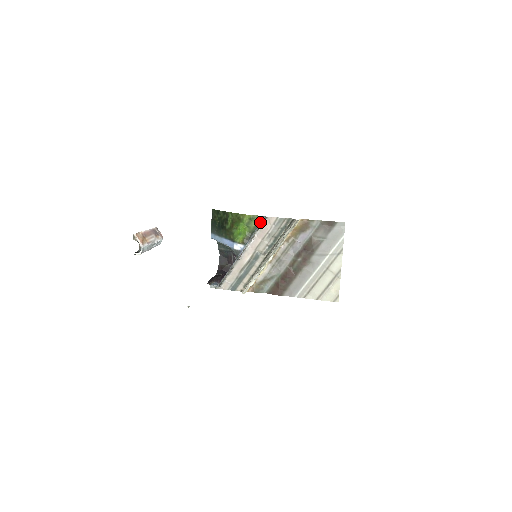
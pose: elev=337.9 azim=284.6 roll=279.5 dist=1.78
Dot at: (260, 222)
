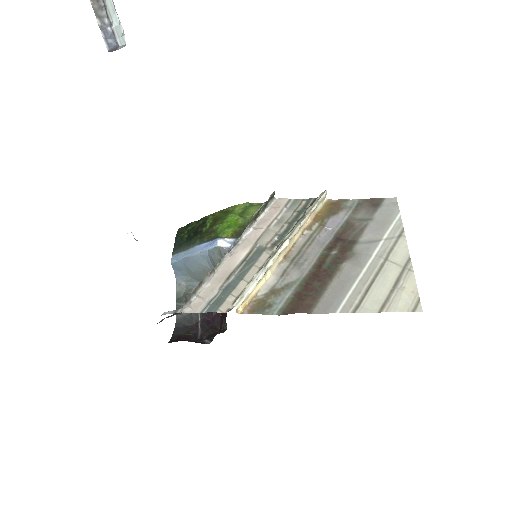
Dot at: occluded
